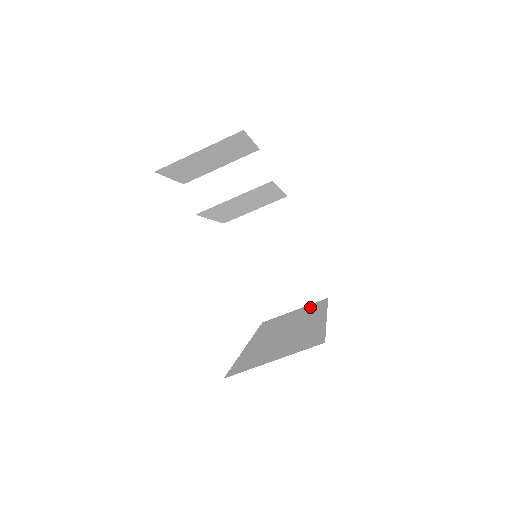
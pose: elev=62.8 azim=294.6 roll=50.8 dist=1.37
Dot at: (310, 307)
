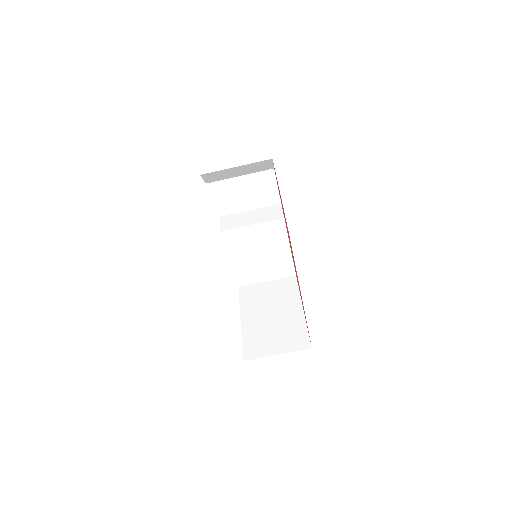
Dot at: occluded
